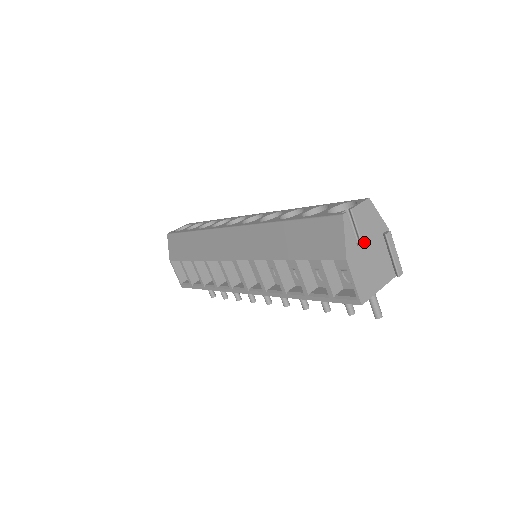
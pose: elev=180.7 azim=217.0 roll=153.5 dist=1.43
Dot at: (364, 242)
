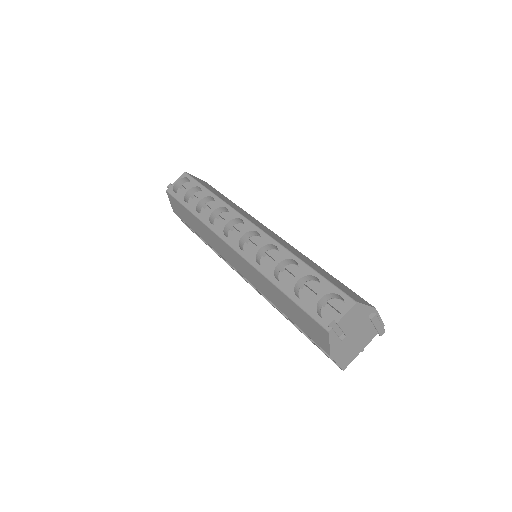
Dot at: (349, 334)
